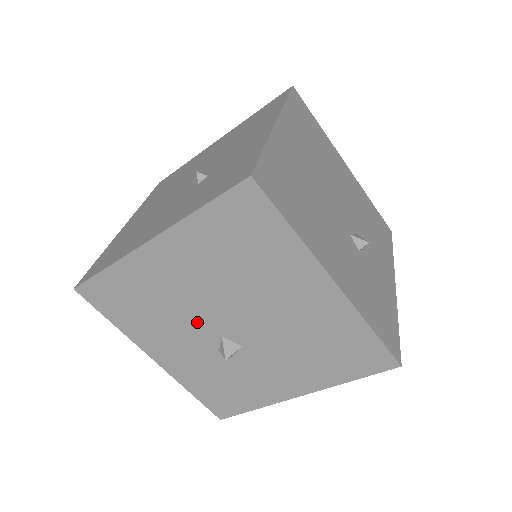
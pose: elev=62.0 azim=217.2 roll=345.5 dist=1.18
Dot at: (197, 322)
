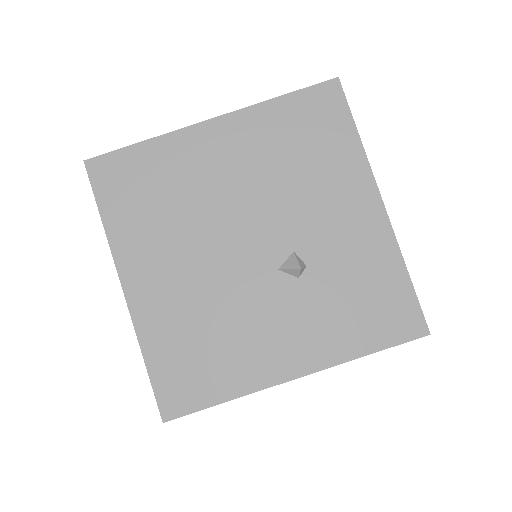
Dot at: occluded
